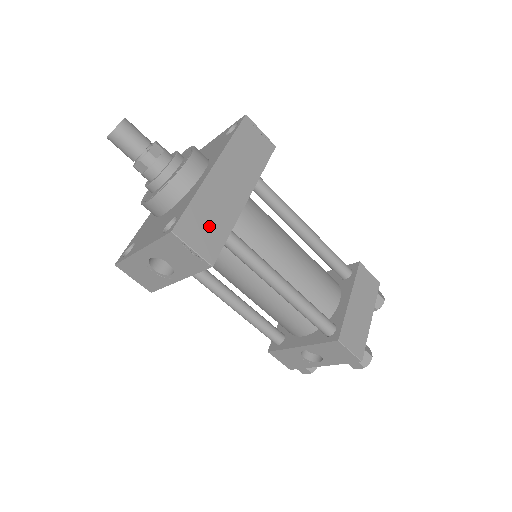
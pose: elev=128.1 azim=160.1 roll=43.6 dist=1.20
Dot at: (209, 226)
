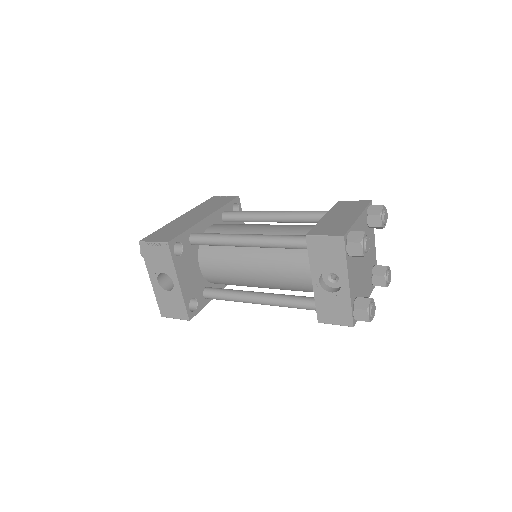
Dot at: (170, 232)
